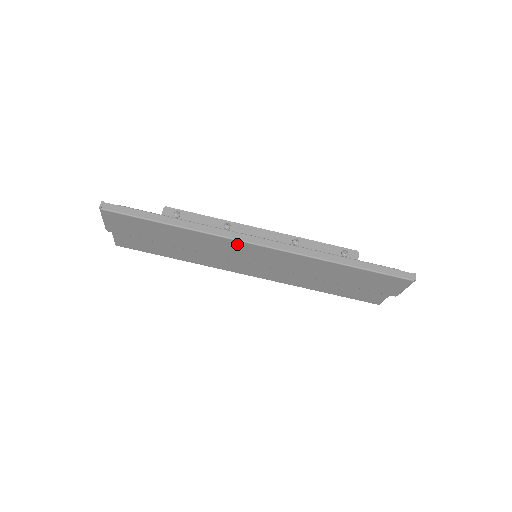
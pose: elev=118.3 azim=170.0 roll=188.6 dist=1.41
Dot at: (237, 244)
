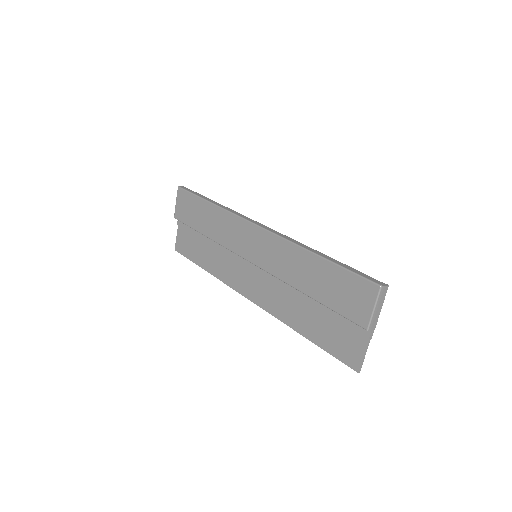
Dot at: (243, 225)
